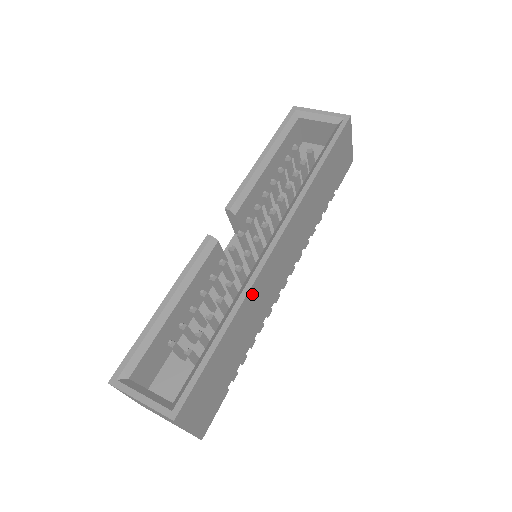
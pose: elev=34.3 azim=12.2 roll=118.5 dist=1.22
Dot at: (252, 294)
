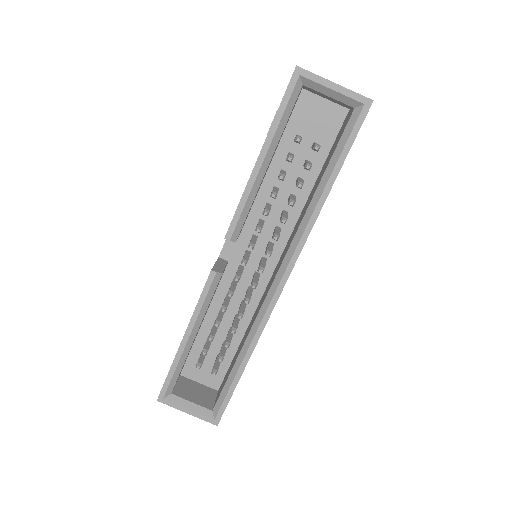
Dot at: occluded
